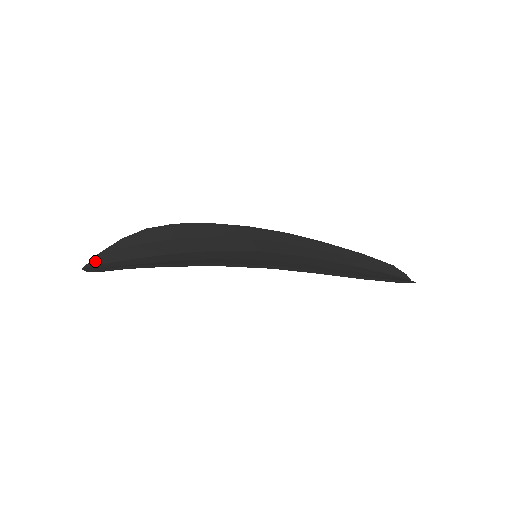
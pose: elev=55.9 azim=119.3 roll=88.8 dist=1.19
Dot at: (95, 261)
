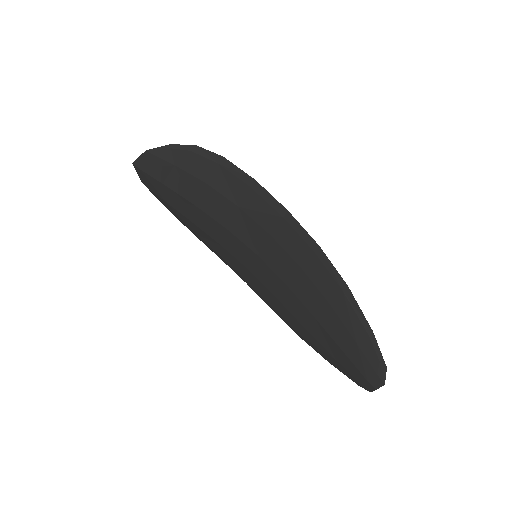
Dot at: (142, 173)
